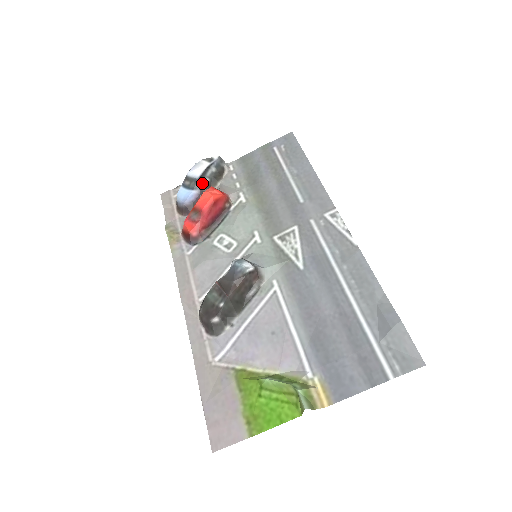
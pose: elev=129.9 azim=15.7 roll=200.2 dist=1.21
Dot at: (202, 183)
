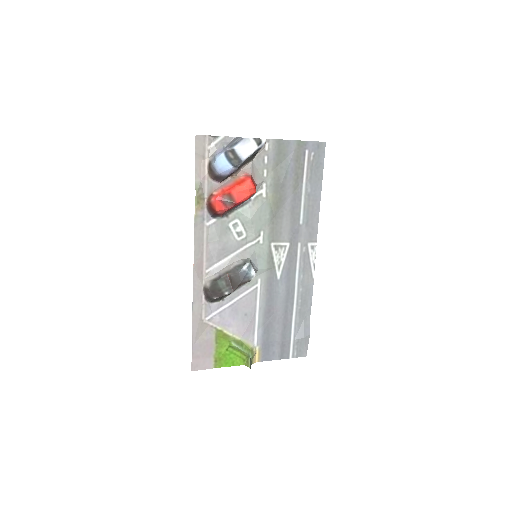
Dot at: (243, 163)
